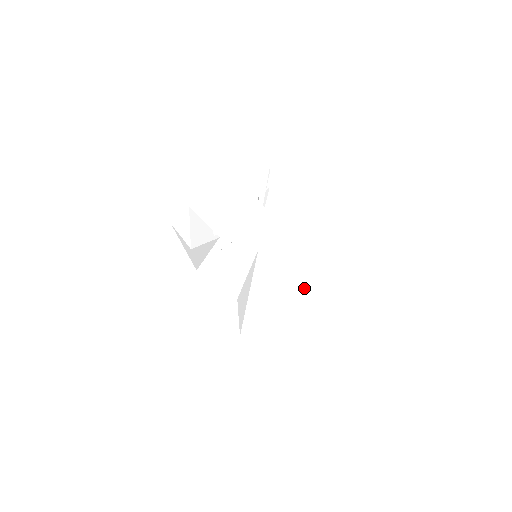
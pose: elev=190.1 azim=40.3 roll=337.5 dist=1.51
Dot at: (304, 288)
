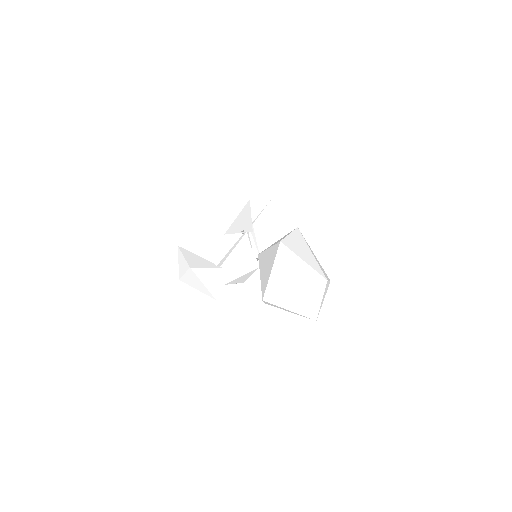
Dot at: (299, 238)
